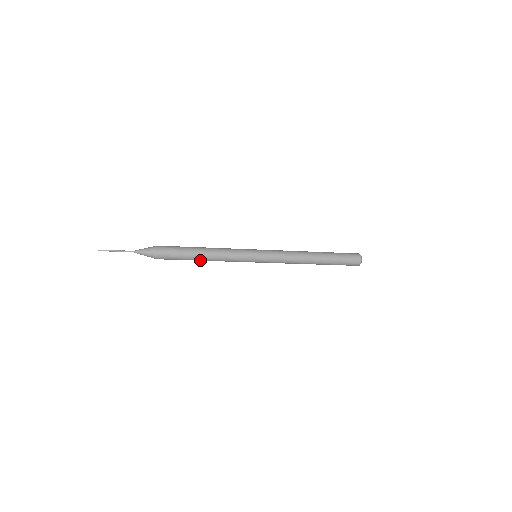
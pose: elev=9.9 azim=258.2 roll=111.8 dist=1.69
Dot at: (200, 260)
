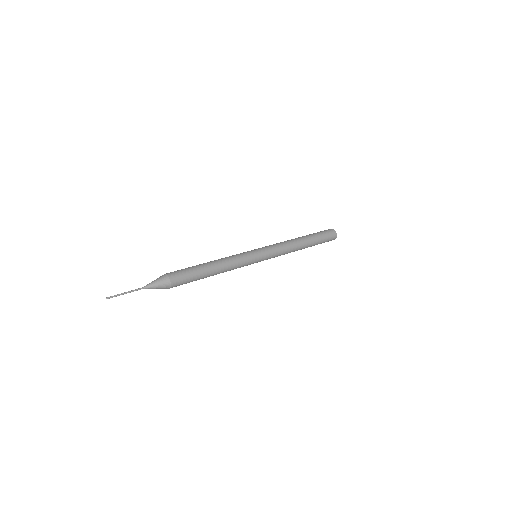
Dot at: occluded
